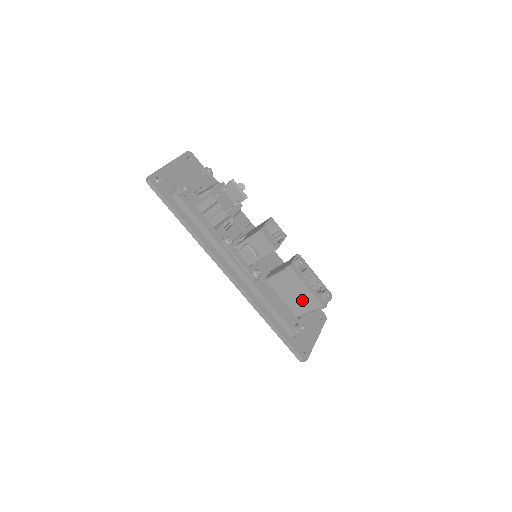
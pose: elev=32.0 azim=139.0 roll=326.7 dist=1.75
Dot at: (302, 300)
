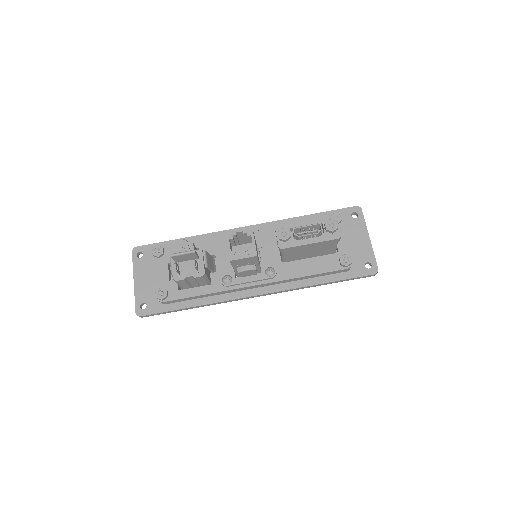
Dot at: (320, 248)
